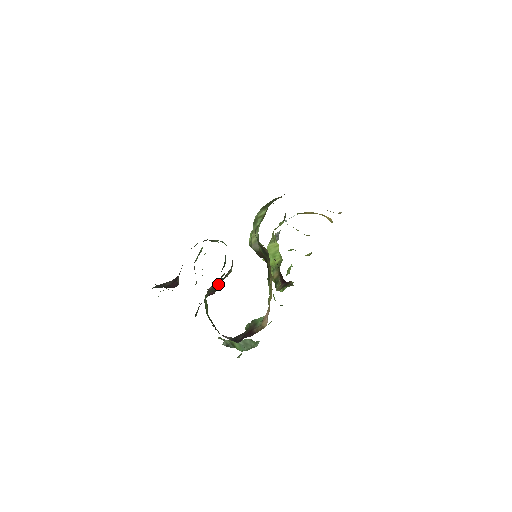
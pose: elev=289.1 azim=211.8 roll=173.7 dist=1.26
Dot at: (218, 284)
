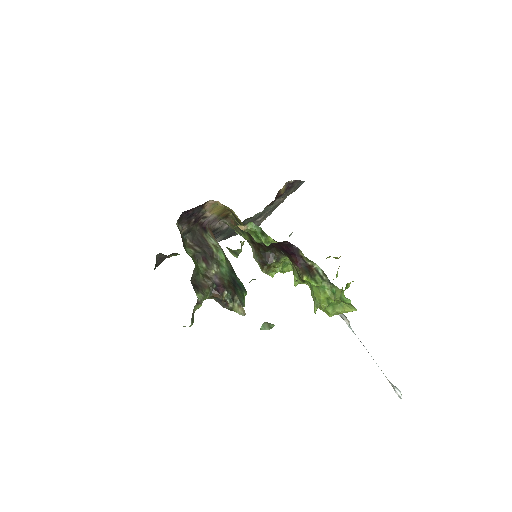
Dot at: (207, 254)
